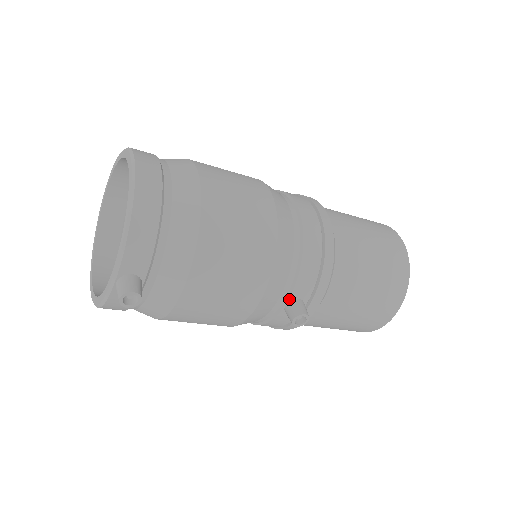
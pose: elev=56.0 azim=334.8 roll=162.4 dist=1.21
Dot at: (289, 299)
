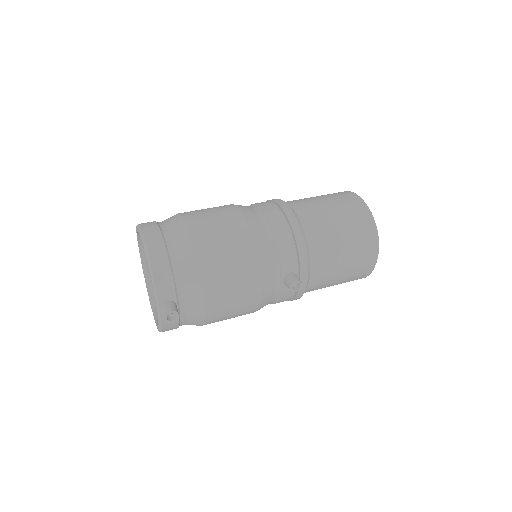
Dot at: (283, 275)
